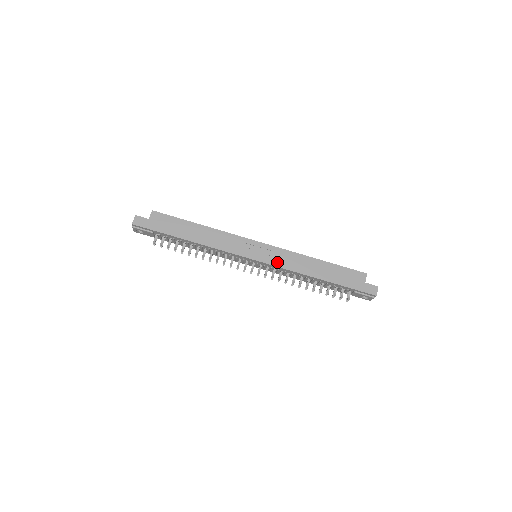
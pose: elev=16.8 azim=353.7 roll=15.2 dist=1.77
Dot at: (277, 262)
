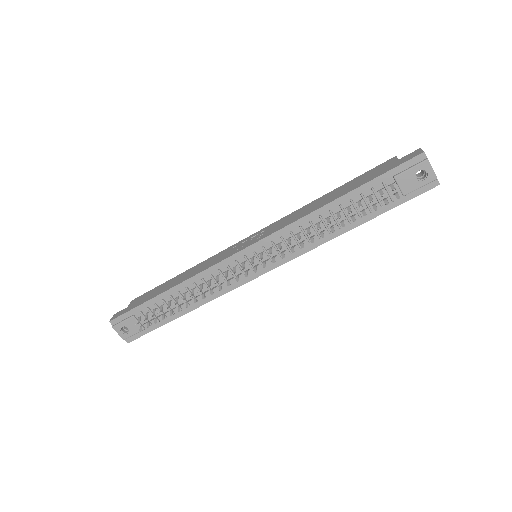
Dot at: (273, 231)
